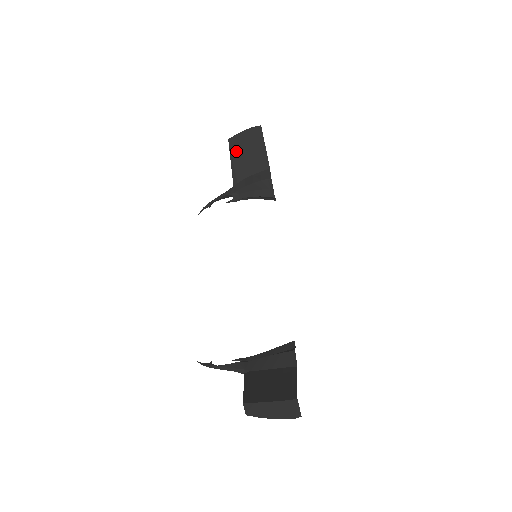
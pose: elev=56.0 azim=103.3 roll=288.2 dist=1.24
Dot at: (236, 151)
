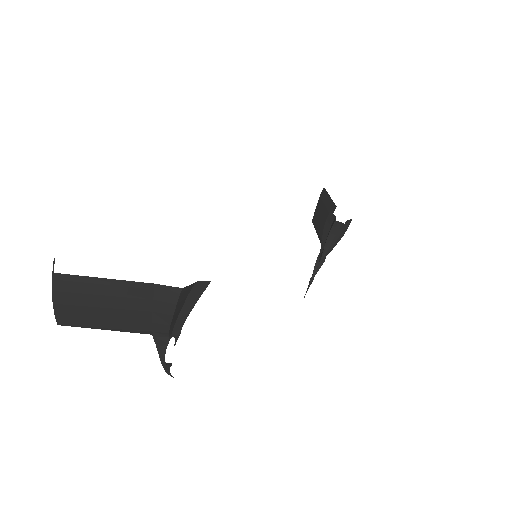
Dot at: (317, 223)
